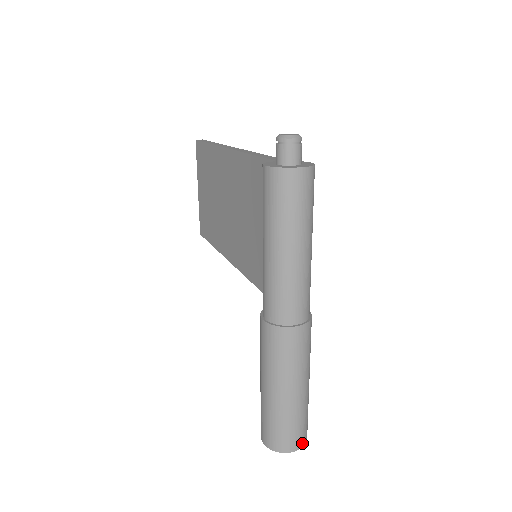
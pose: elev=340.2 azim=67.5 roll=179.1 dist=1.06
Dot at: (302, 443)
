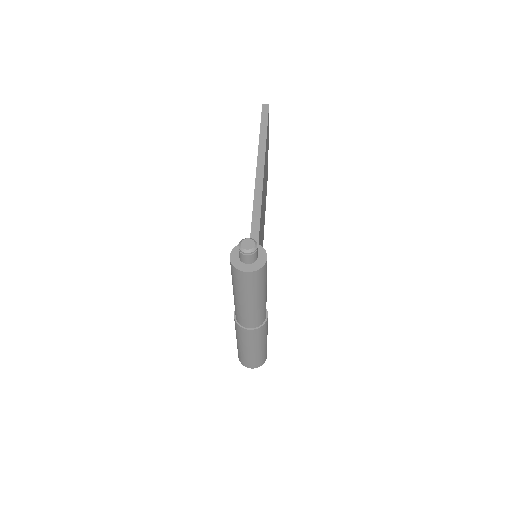
Dot at: (258, 366)
